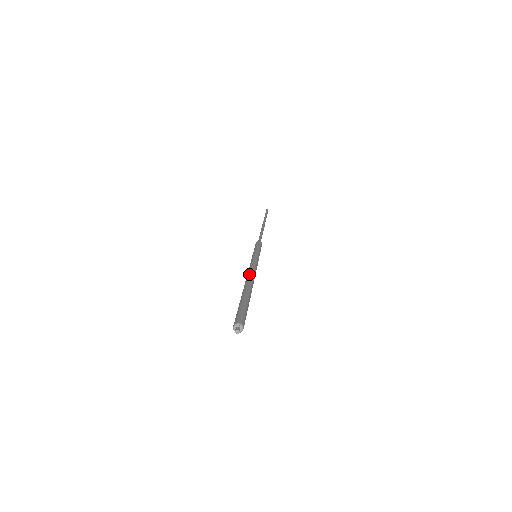
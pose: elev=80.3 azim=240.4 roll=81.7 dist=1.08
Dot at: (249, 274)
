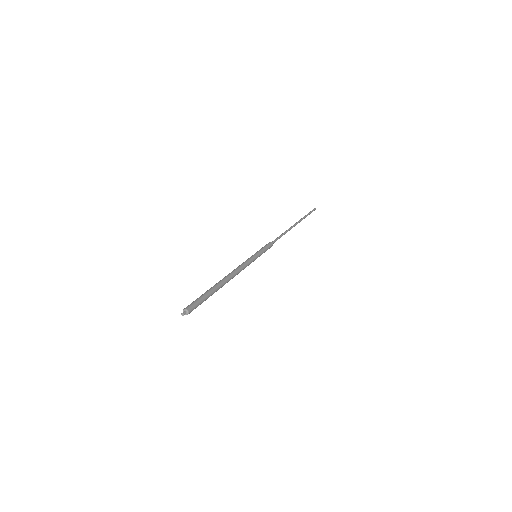
Dot at: (232, 272)
